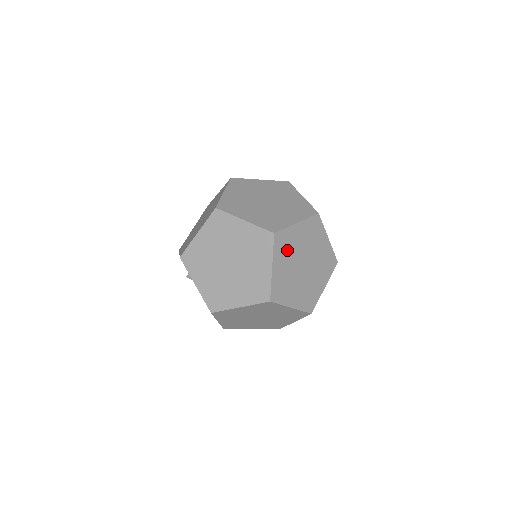
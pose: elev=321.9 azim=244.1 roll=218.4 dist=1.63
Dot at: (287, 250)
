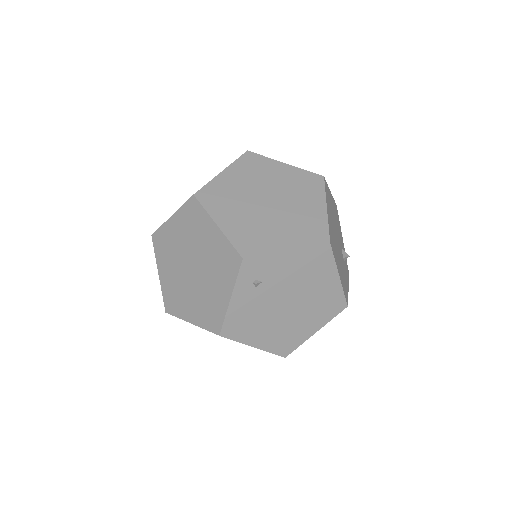
Dot at: (261, 281)
